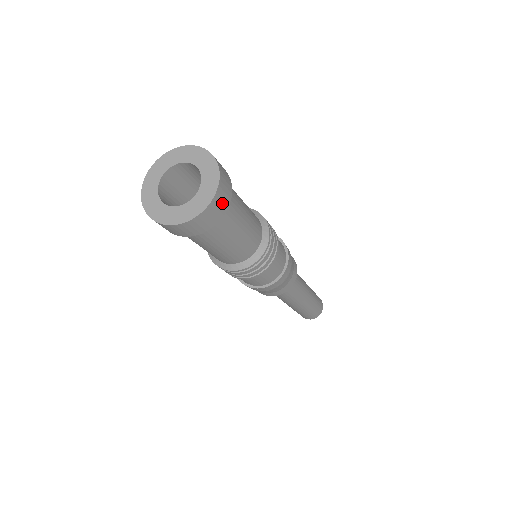
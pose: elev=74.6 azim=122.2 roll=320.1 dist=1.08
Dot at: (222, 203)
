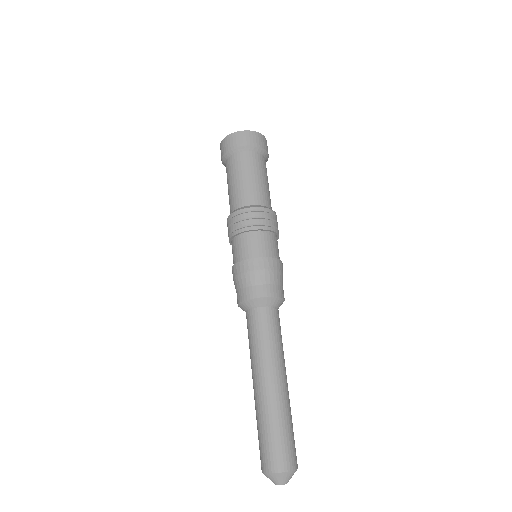
Dot at: (259, 141)
